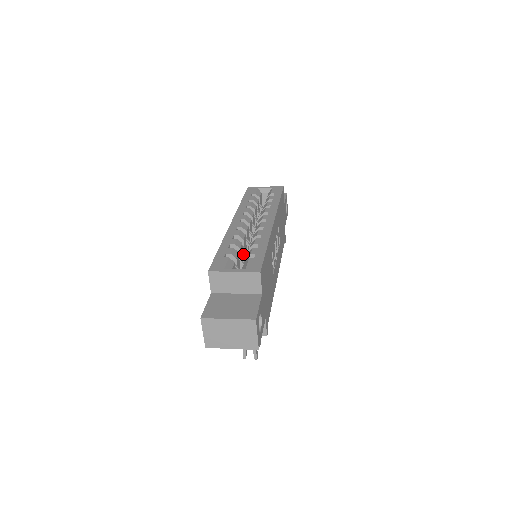
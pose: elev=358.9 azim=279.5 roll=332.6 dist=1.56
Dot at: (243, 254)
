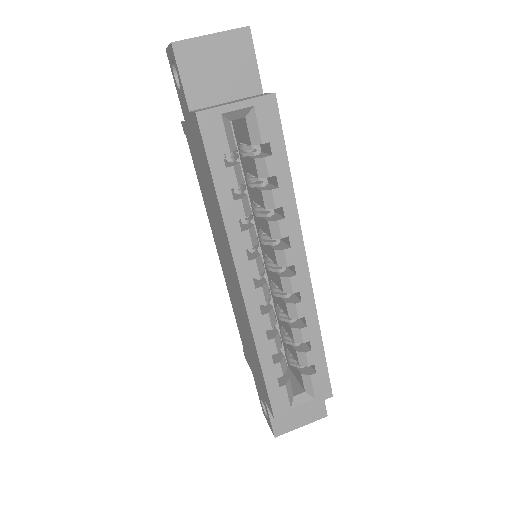
Dot at: occluded
